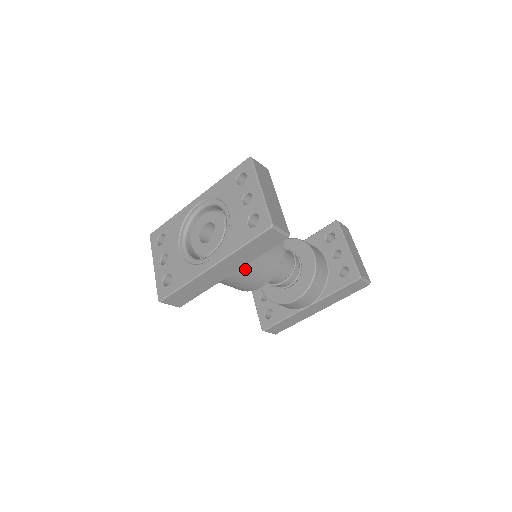
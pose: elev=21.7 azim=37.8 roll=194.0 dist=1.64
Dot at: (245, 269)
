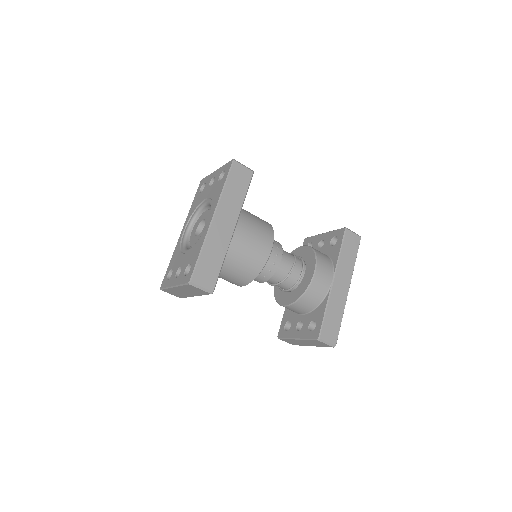
Dot at: (243, 223)
